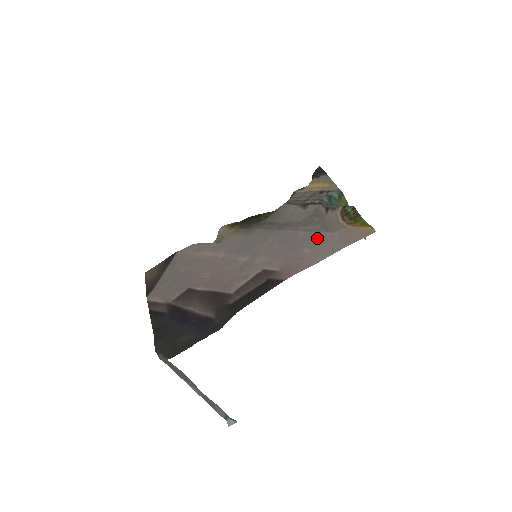
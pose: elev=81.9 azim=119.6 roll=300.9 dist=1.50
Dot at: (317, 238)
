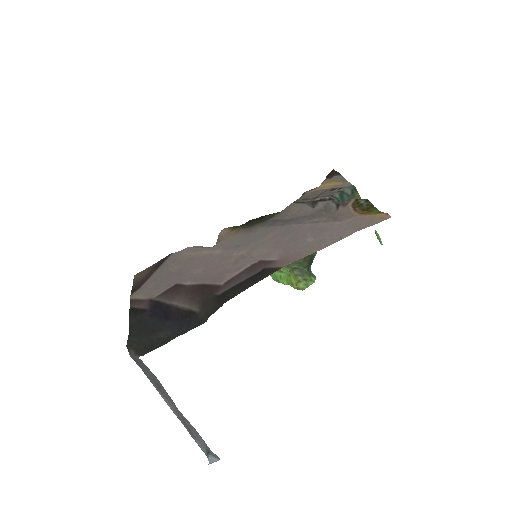
Dot at: (323, 228)
